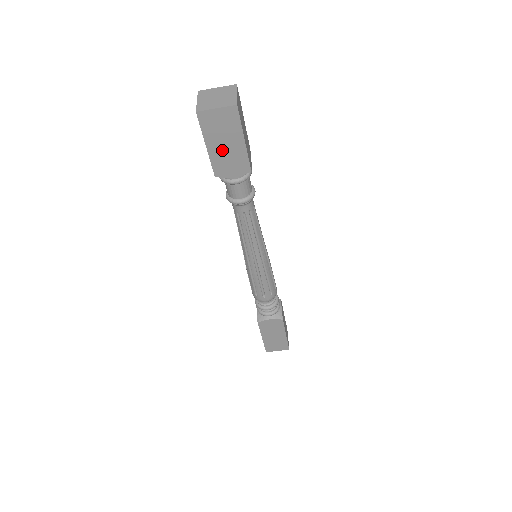
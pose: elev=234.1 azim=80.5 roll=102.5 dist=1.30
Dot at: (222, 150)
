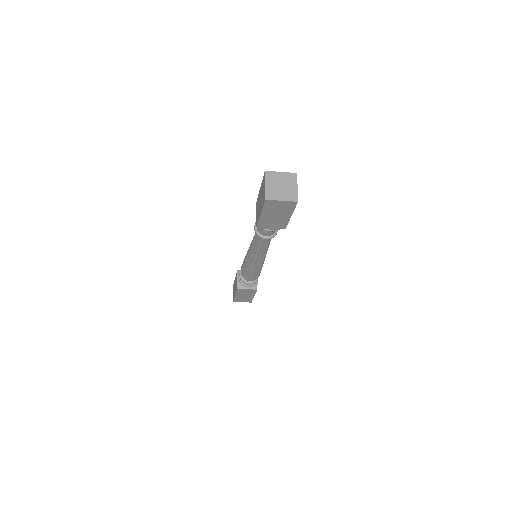
Dot at: (271, 217)
